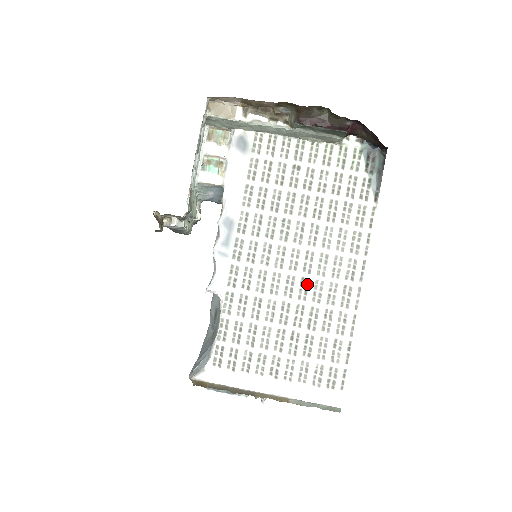
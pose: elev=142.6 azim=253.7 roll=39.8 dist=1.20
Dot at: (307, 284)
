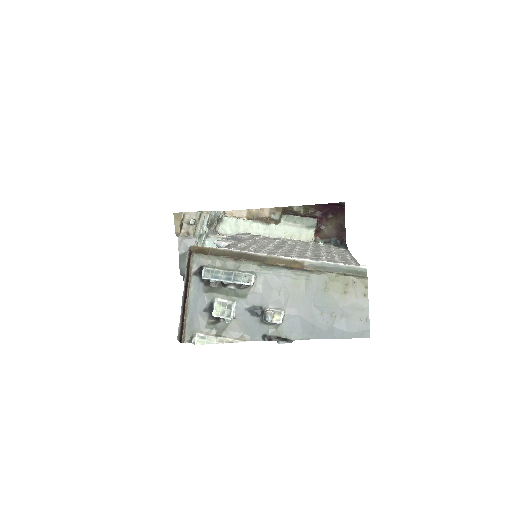
Dot at: (305, 251)
